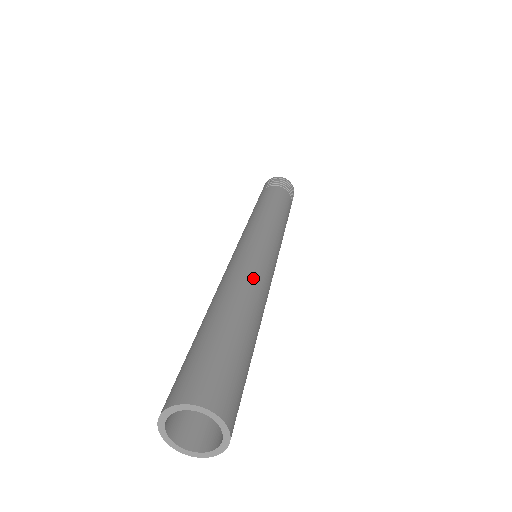
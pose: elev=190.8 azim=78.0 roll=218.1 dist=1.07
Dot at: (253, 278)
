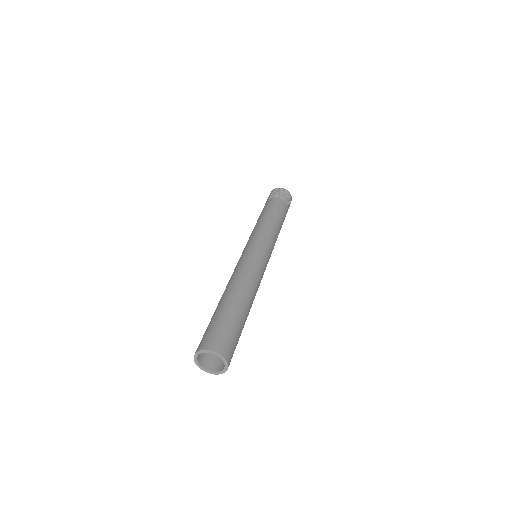
Dot at: (245, 275)
